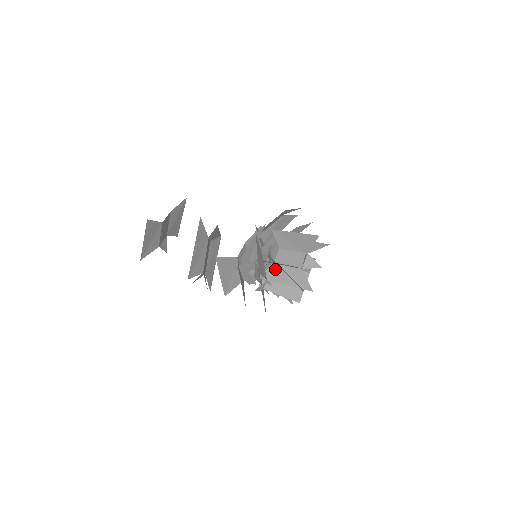
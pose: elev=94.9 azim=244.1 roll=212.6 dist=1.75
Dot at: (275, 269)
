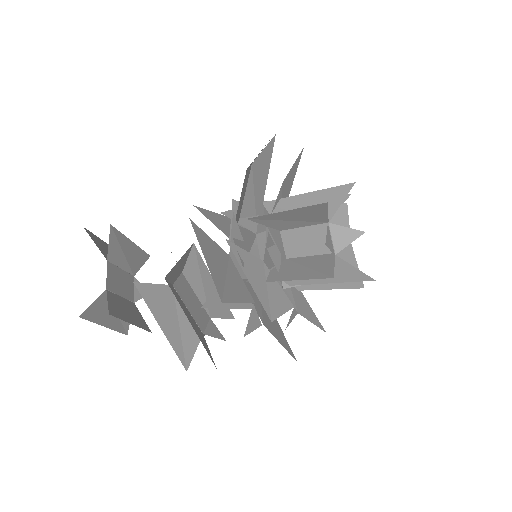
Dot at: occluded
